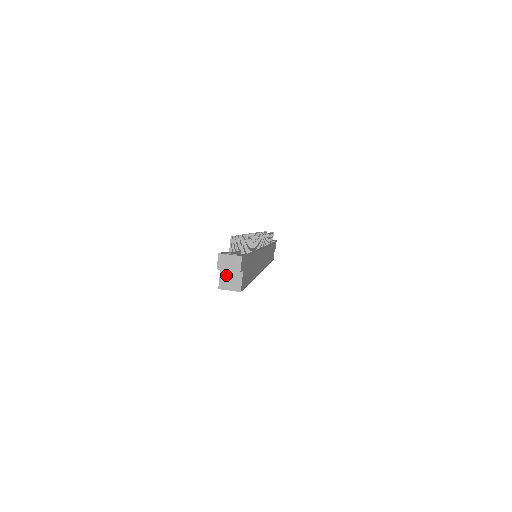
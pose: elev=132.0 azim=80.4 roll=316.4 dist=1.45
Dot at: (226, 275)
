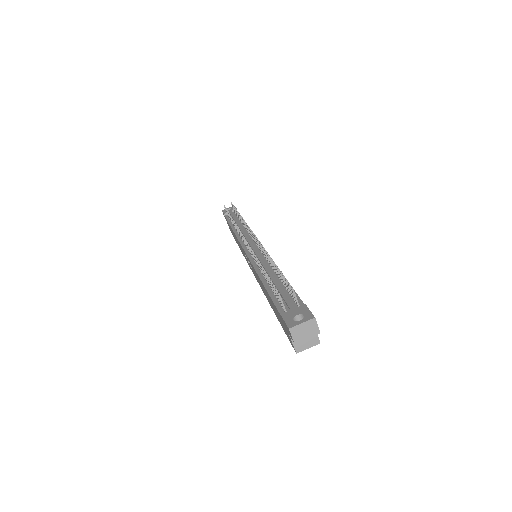
Dot at: occluded
